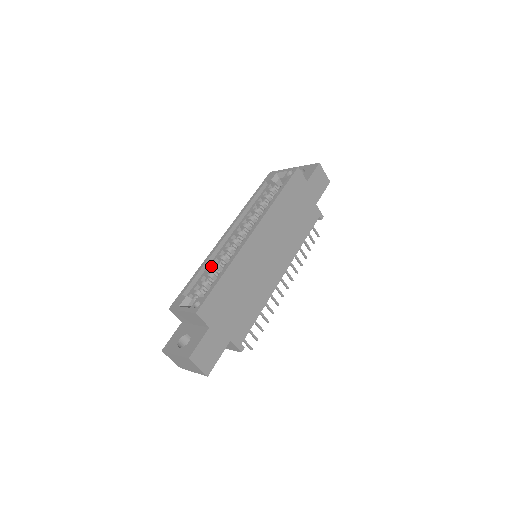
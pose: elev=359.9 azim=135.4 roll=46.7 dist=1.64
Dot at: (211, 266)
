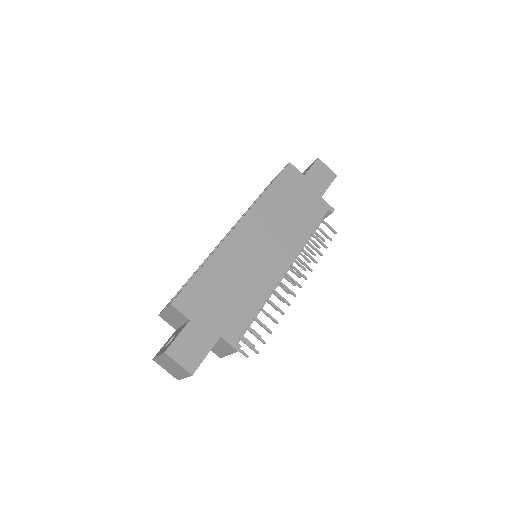
Dot at: occluded
